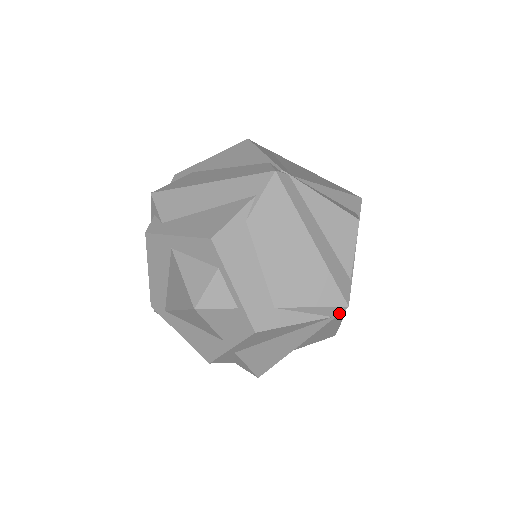
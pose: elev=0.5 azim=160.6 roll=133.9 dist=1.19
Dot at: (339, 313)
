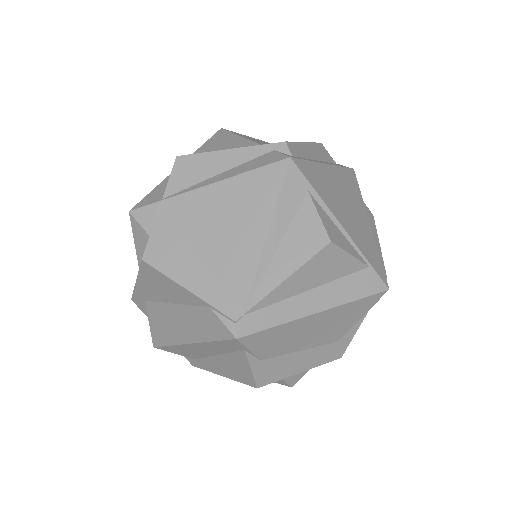
Dot at: occluded
